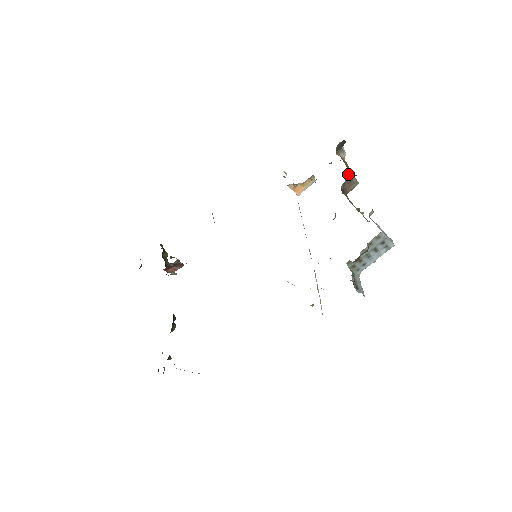
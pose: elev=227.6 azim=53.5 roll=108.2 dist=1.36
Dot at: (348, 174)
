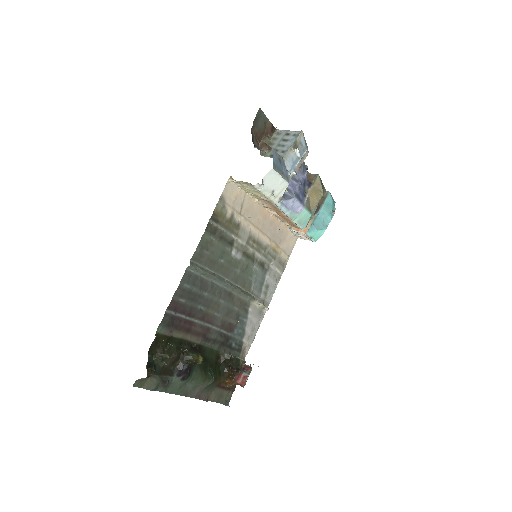
Dot at: occluded
